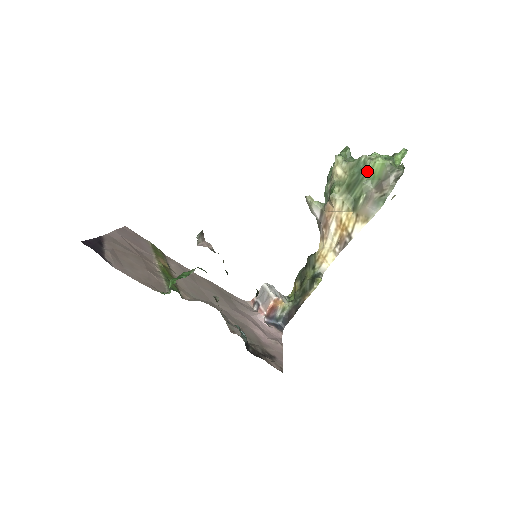
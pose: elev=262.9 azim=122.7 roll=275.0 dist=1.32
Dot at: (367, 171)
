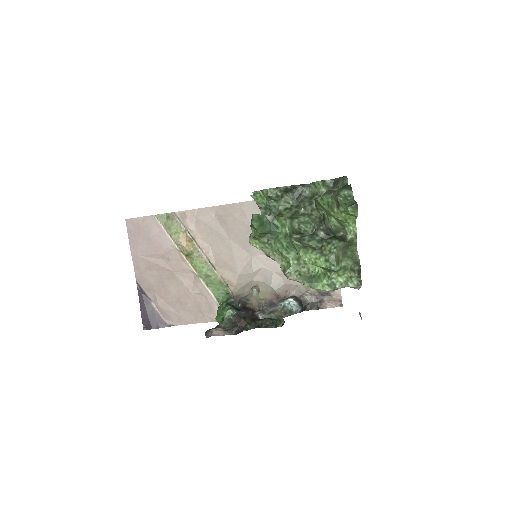
Dot at: occluded
